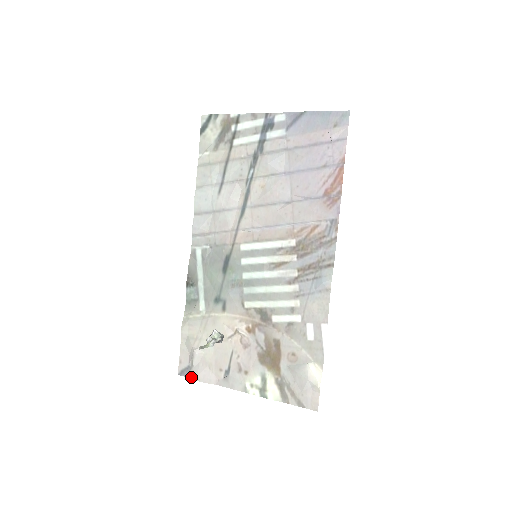
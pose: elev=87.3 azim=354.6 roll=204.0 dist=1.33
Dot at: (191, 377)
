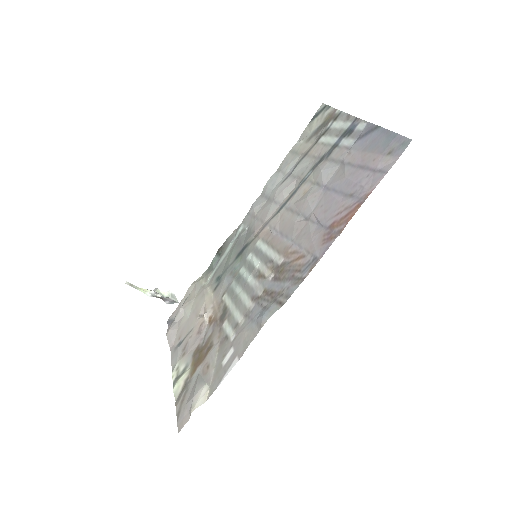
Dot at: (168, 329)
